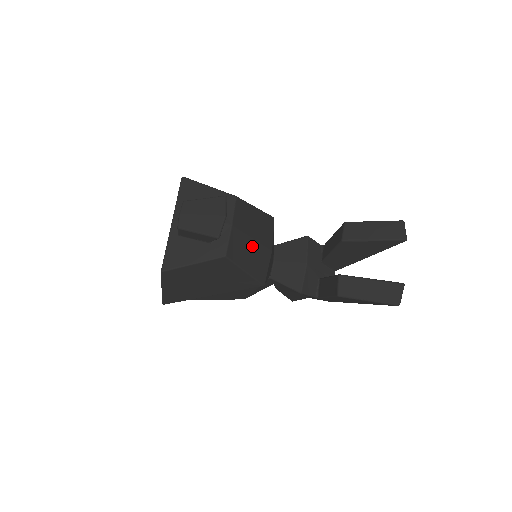
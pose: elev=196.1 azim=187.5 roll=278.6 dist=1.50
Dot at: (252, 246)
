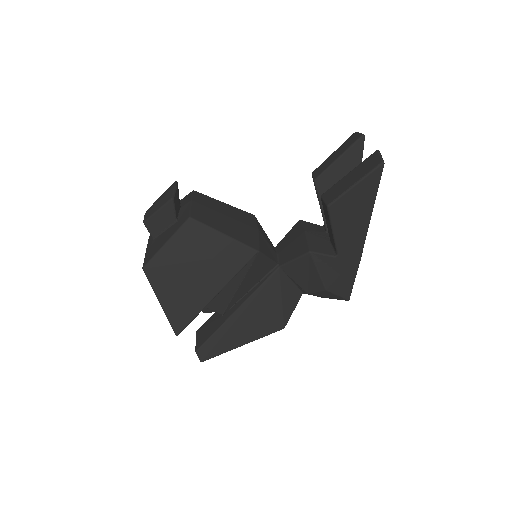
Dot at: (226, 220)
